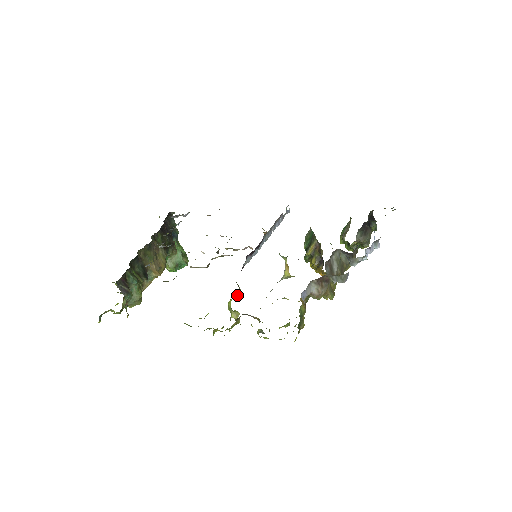
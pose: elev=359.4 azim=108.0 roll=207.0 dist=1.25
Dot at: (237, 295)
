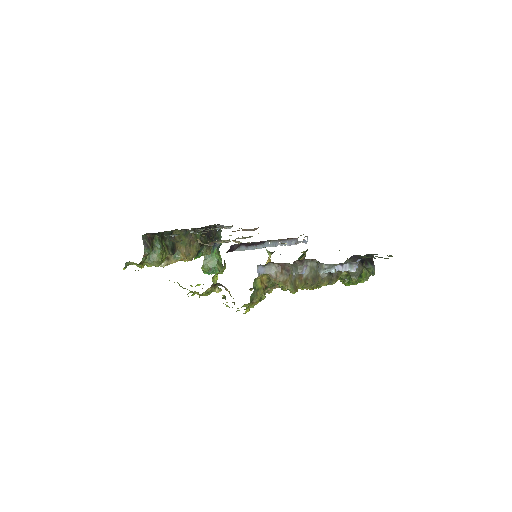
Dot at: (222, 271)
